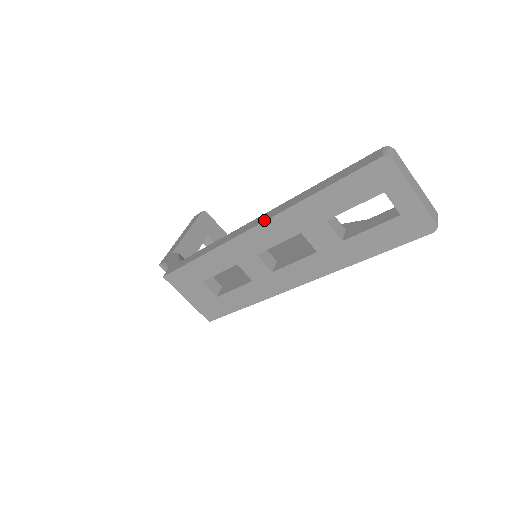
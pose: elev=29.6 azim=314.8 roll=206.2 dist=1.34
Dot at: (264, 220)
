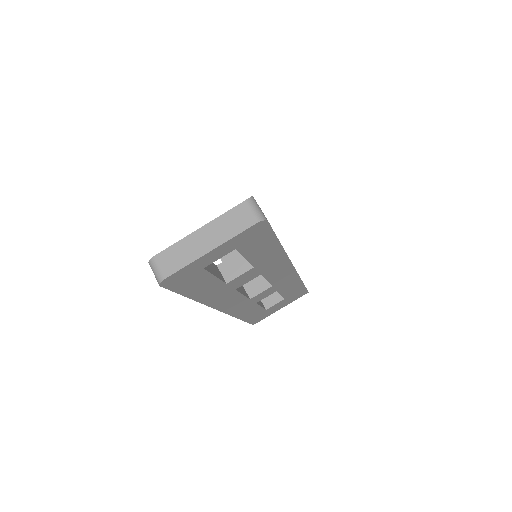
Dot at: (214, 308)
